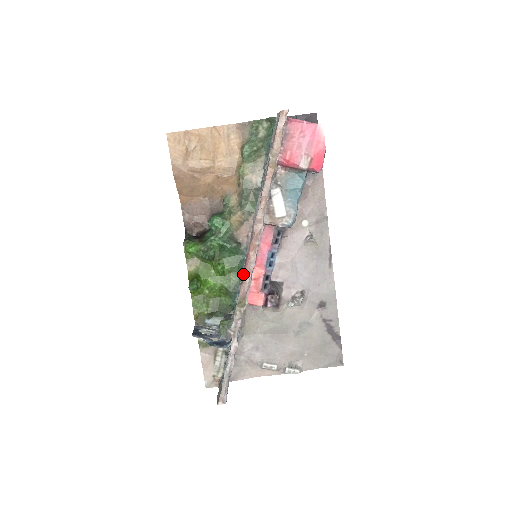
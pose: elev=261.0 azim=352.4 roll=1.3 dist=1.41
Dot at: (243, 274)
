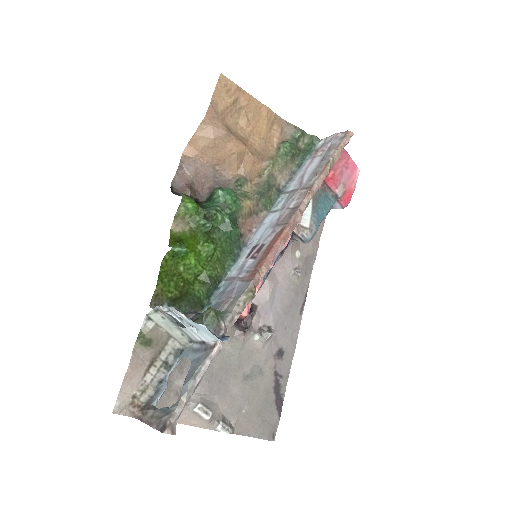
Dot at: (246, 265)
